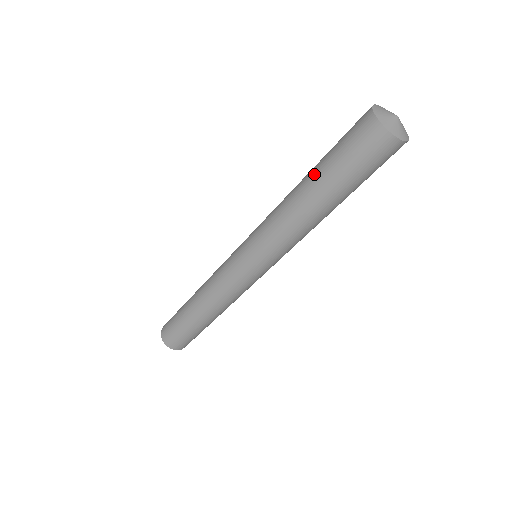
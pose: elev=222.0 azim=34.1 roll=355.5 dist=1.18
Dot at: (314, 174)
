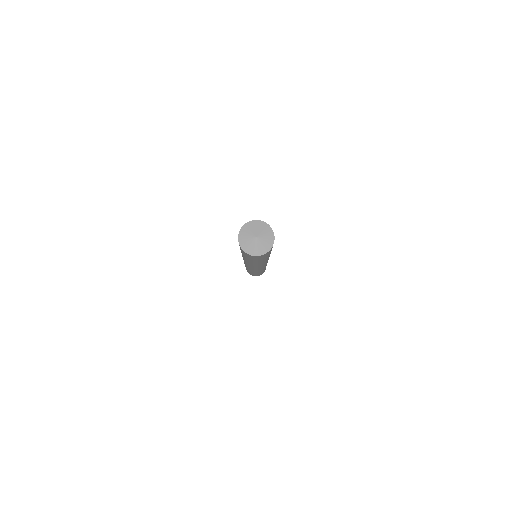
Dot at: occluded
